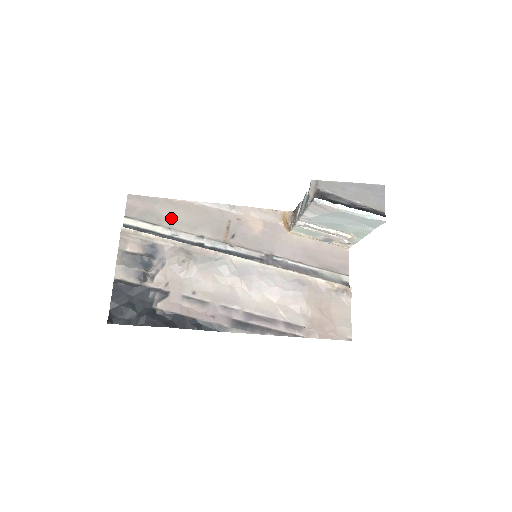
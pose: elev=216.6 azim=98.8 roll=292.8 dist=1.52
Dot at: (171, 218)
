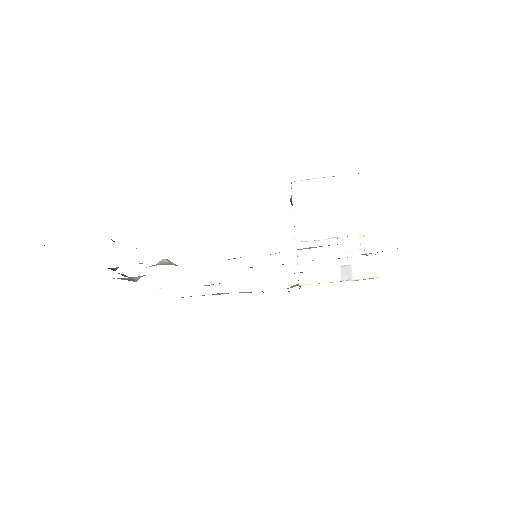
Dot at: occluded
